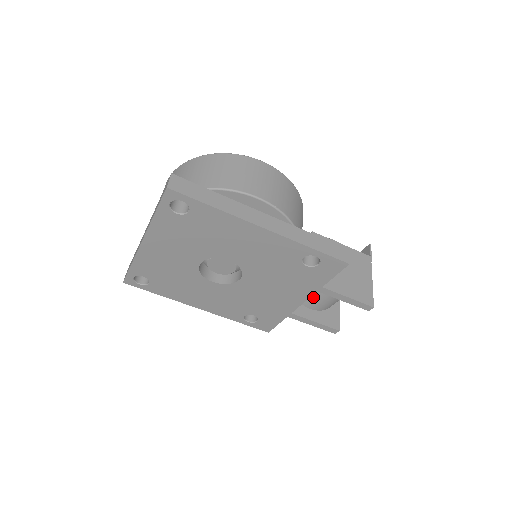
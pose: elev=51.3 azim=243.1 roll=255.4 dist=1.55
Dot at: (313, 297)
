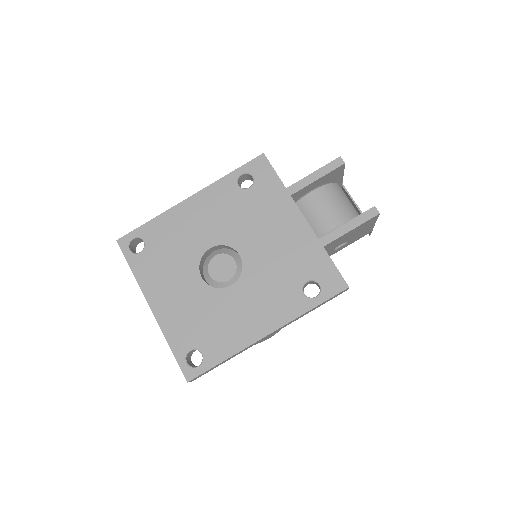
Dot at: (317, 217)
